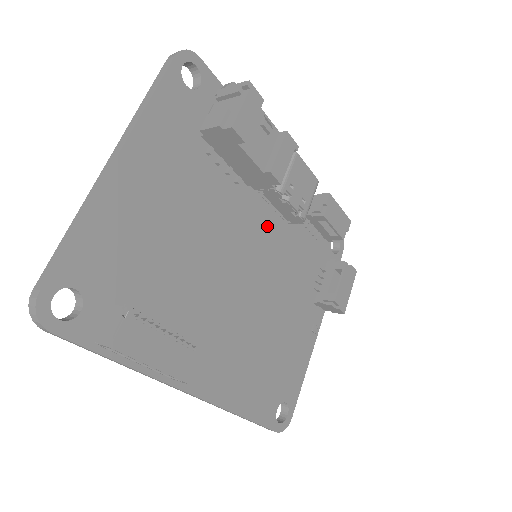
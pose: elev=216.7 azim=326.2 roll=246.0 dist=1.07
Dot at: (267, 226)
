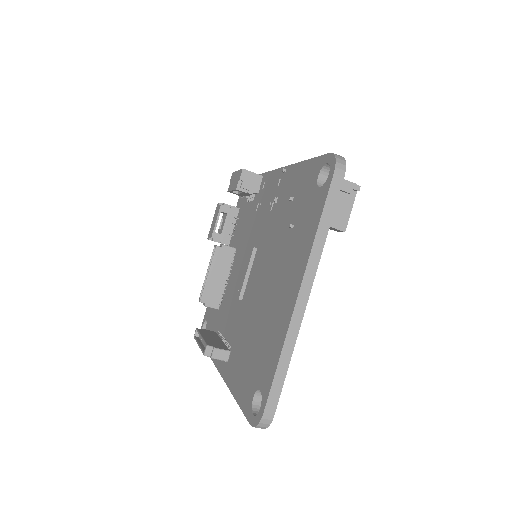
Dot at: occluded
